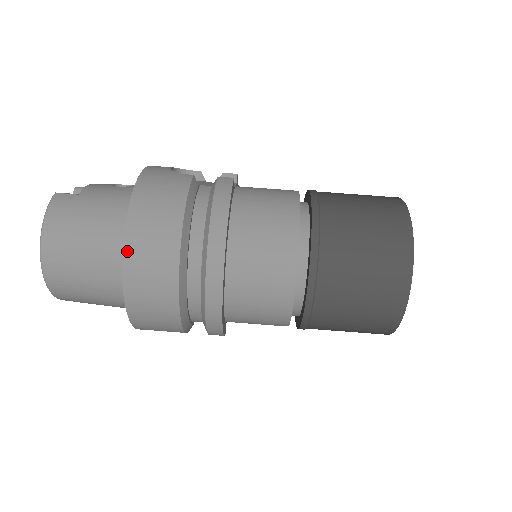
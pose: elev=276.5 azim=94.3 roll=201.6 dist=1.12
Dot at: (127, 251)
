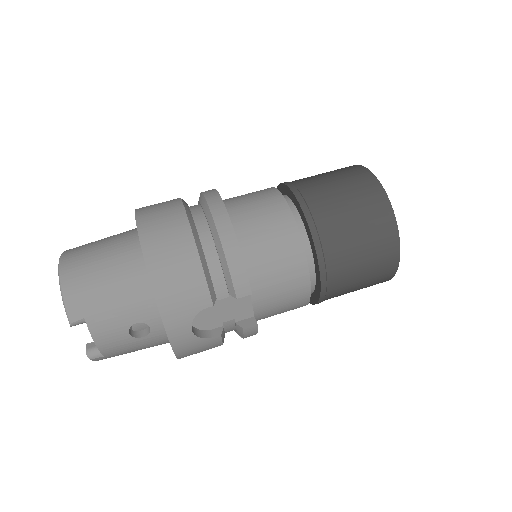
Dot at: (138, 212)
